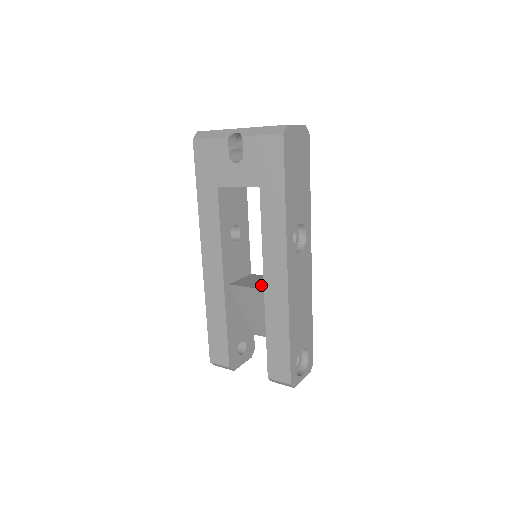
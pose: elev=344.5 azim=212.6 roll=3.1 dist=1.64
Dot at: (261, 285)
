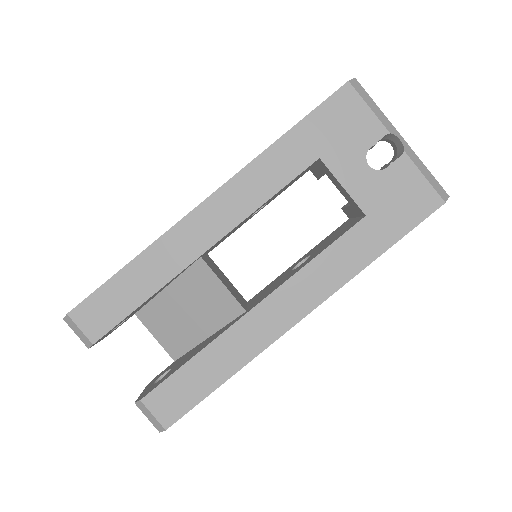
Dot at: (233, 292)
